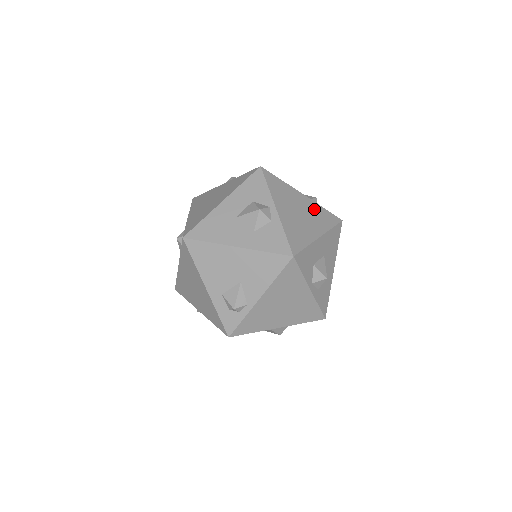
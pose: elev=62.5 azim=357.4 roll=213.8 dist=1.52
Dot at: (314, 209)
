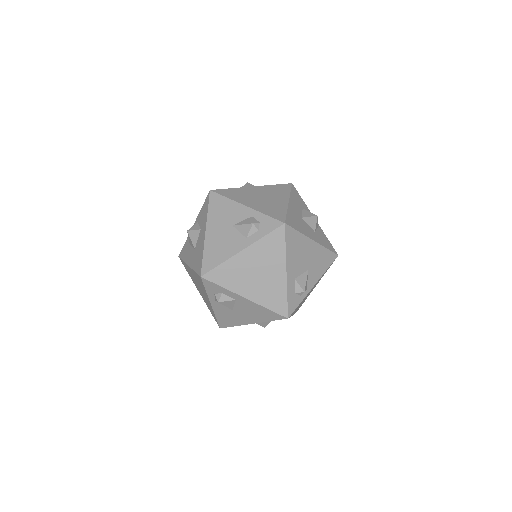
Dot at: occluded
